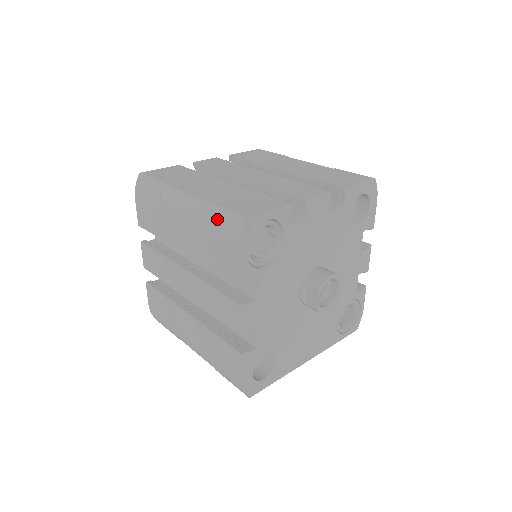
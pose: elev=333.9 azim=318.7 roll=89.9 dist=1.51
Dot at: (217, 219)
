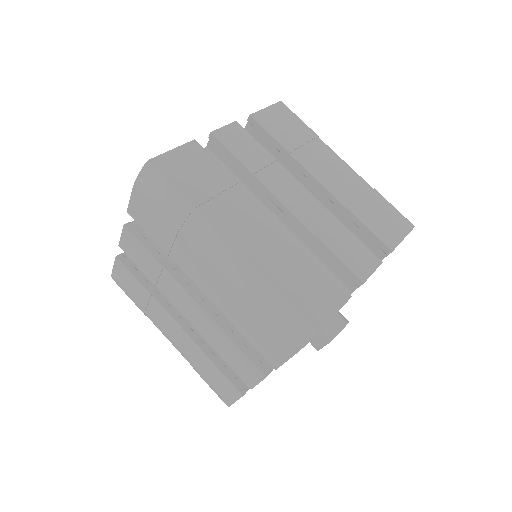
Dot at: (273, 309)
